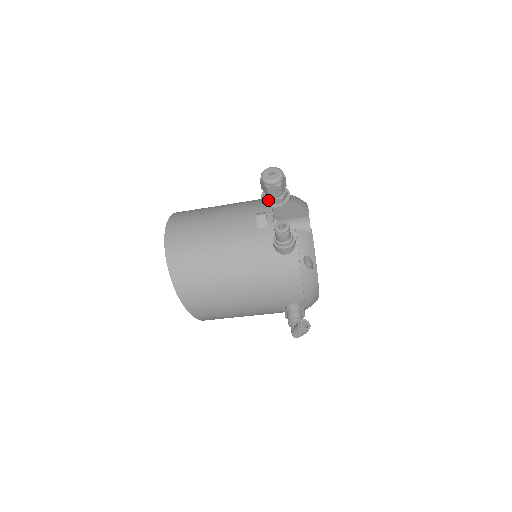
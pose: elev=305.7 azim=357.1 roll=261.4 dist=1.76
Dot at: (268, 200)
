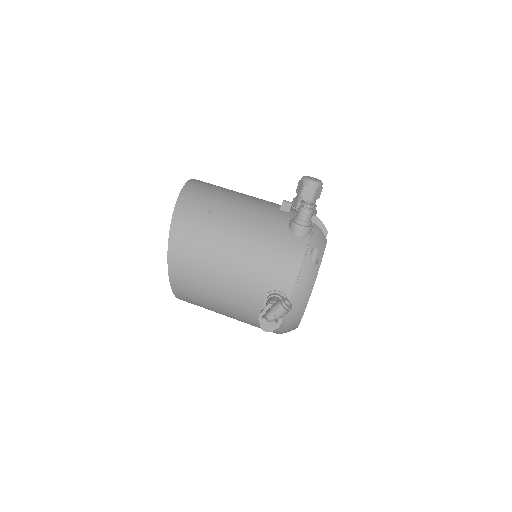
Dot at: (297, 202)
